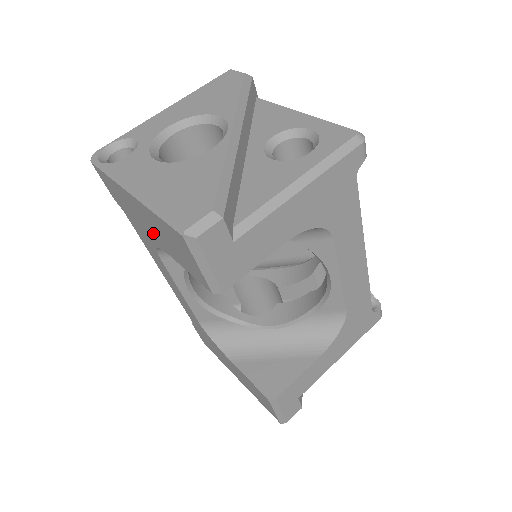
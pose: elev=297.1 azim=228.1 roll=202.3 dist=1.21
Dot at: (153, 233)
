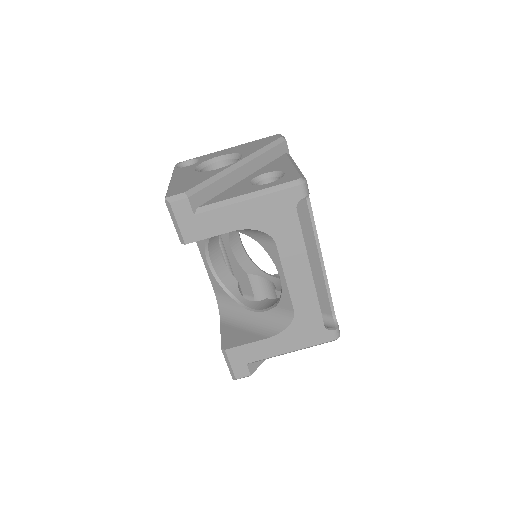
Dot at: occluded
